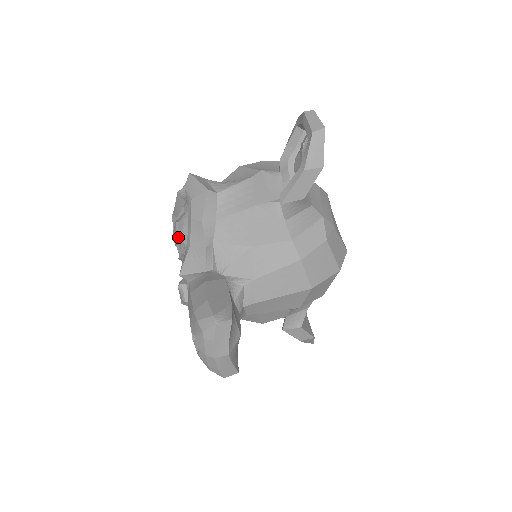
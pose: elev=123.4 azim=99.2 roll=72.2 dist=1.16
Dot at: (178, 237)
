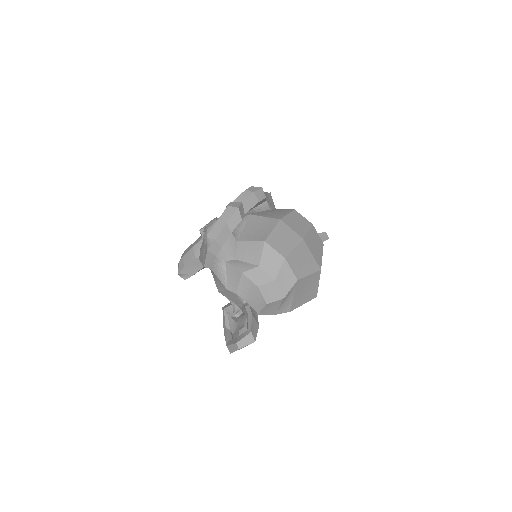
Dot at: occluded
